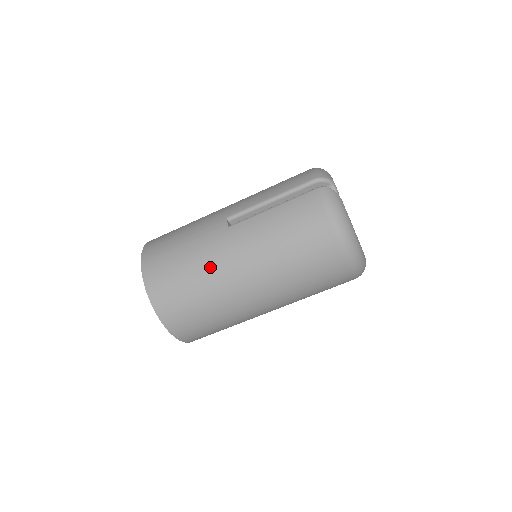
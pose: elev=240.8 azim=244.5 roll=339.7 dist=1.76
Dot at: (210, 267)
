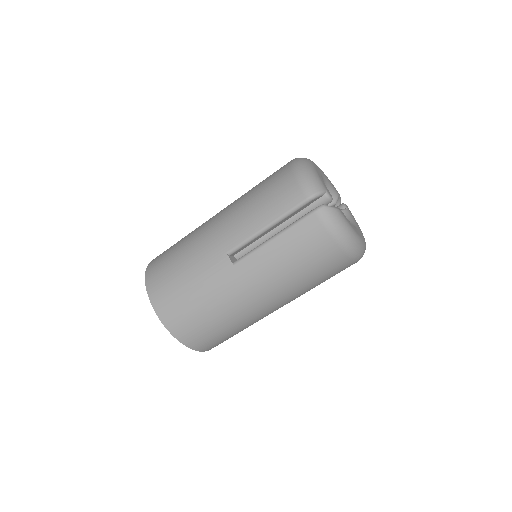
Dot at: (230, 306)
